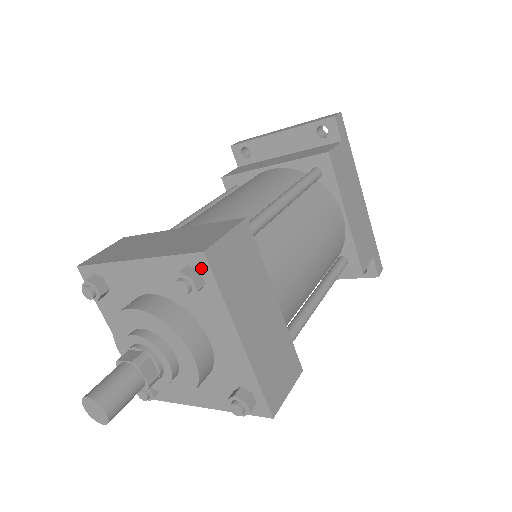
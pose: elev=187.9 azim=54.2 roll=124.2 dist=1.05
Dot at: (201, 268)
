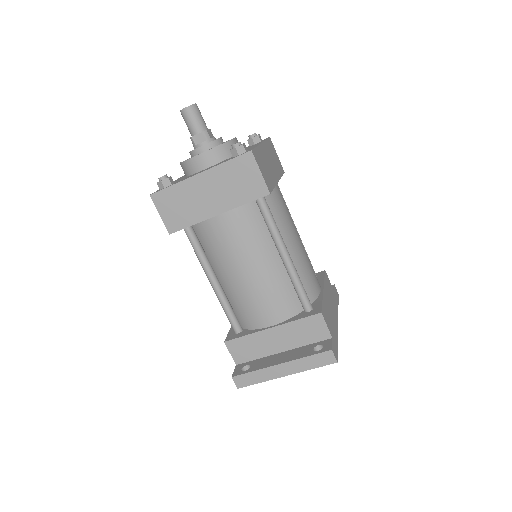
Dot at: occluded
